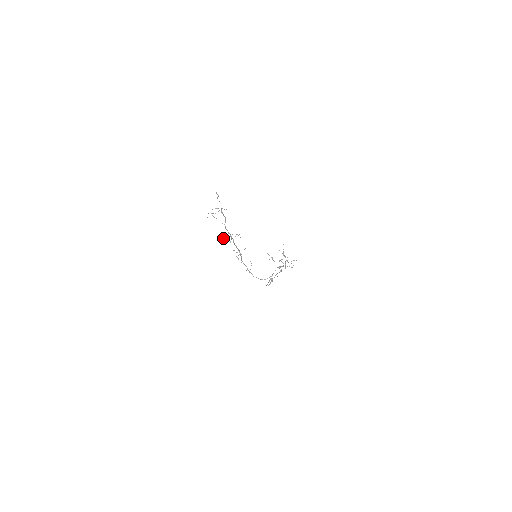
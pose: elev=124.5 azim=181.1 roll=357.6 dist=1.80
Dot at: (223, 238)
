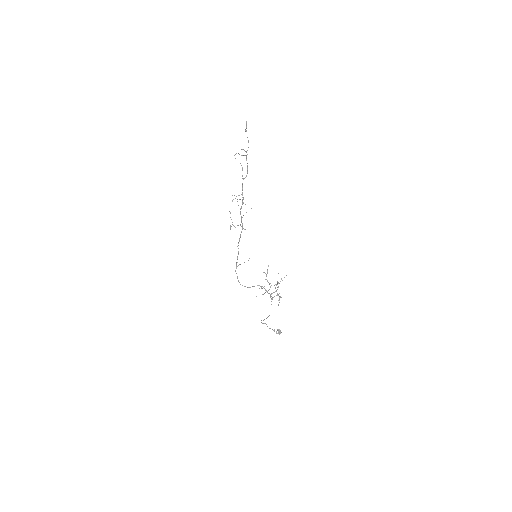
Dot at: occluded
